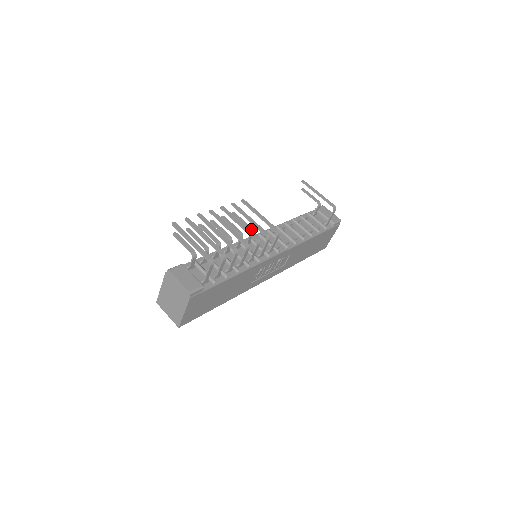
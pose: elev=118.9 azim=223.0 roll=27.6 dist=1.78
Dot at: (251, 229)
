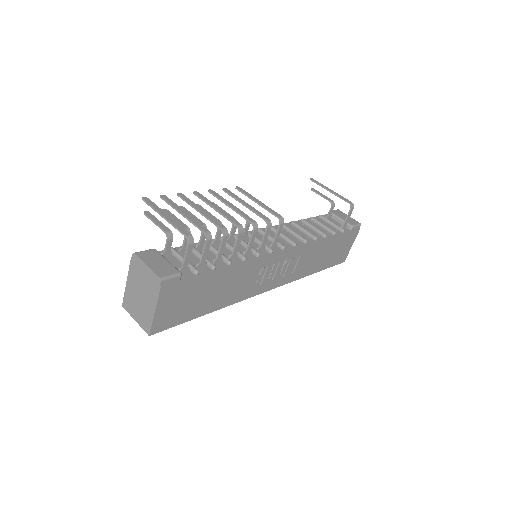
Dot at: occluded
